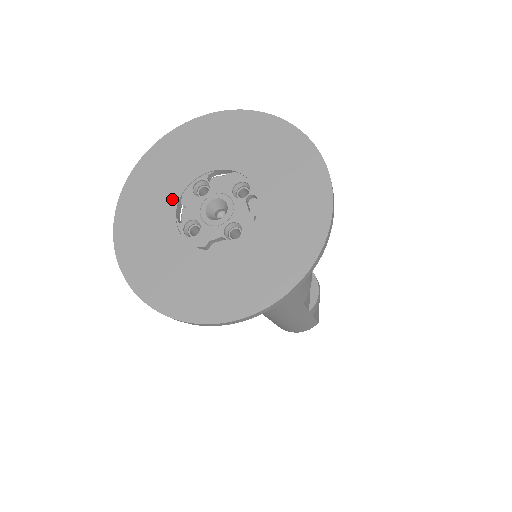
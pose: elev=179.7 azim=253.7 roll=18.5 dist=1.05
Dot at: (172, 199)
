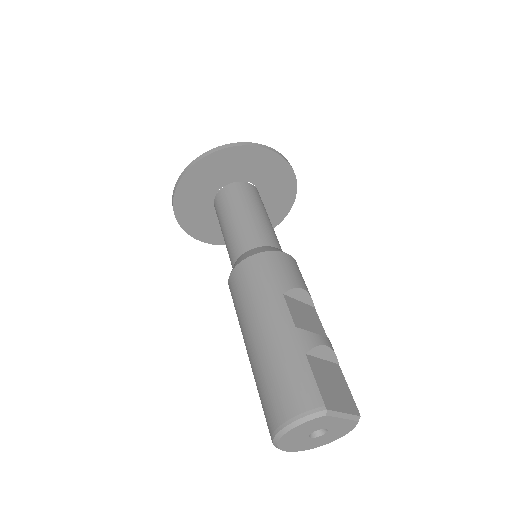
Dot at: occluded
